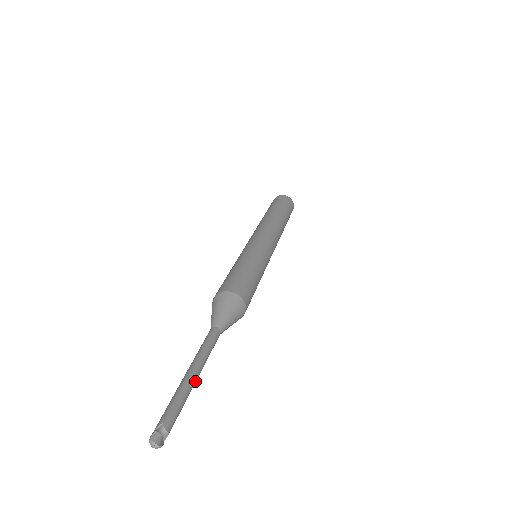
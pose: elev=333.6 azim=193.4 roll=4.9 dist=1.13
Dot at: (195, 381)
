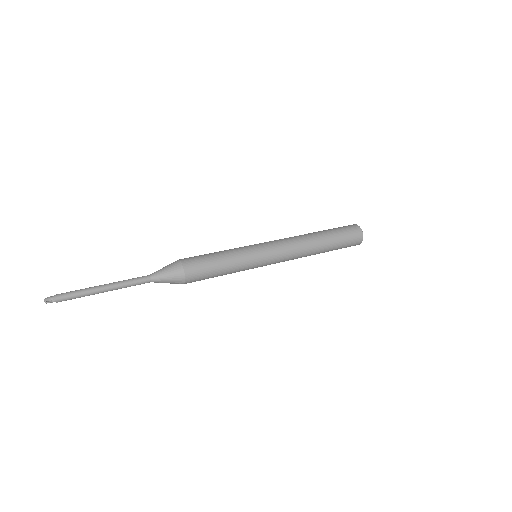
Dot at: (99, 289)
